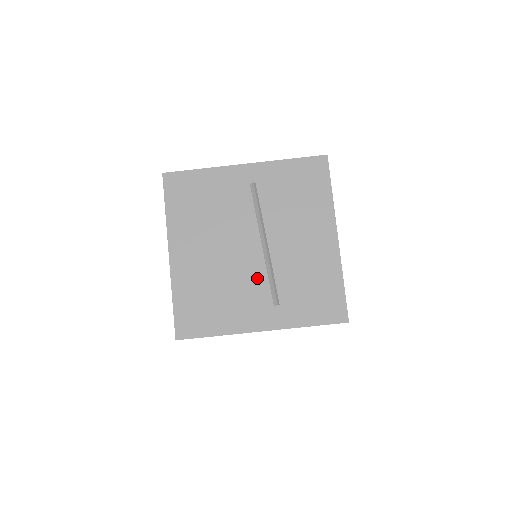
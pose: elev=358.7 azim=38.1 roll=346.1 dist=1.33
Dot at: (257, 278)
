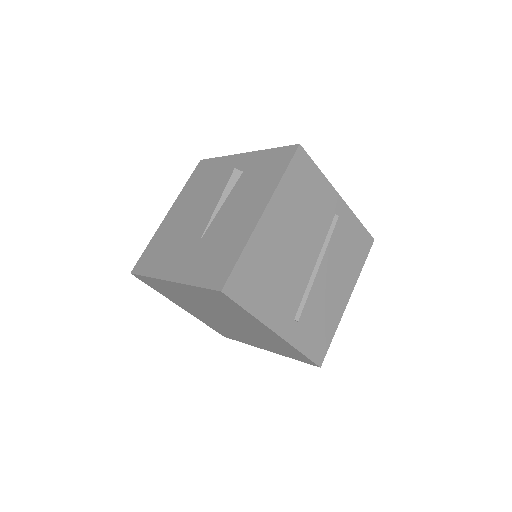
Dot at: (298, 288)
